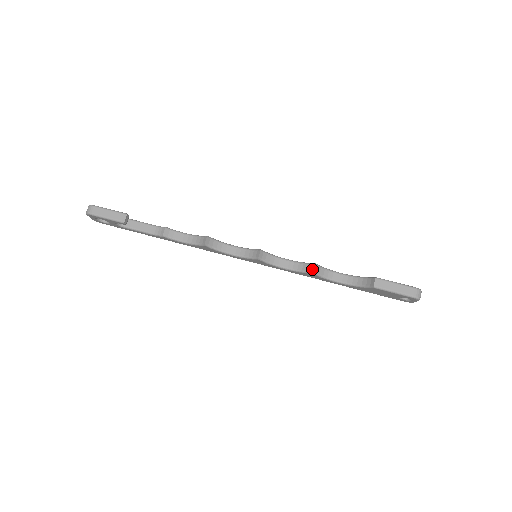
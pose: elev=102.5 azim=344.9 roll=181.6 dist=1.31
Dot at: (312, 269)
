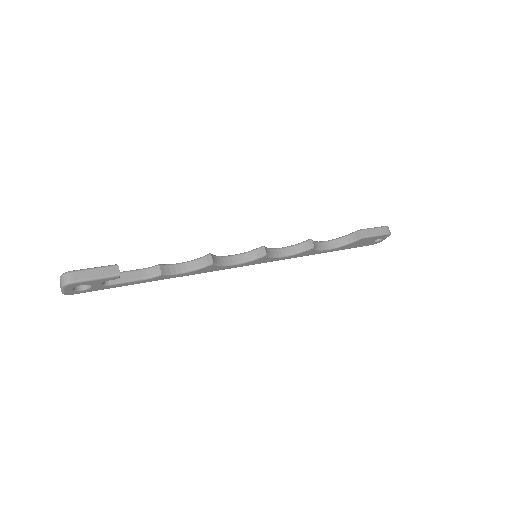
Dot at: (311, 245)
